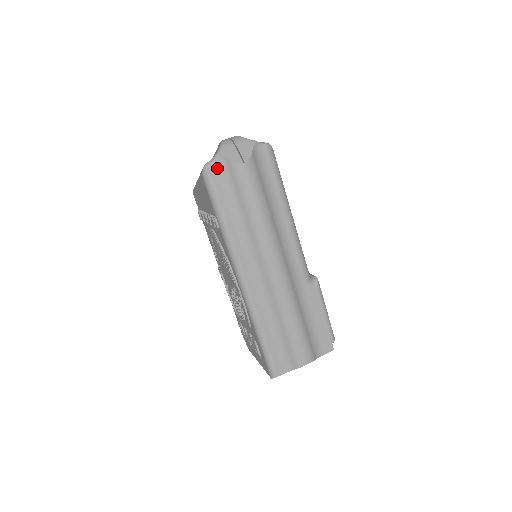
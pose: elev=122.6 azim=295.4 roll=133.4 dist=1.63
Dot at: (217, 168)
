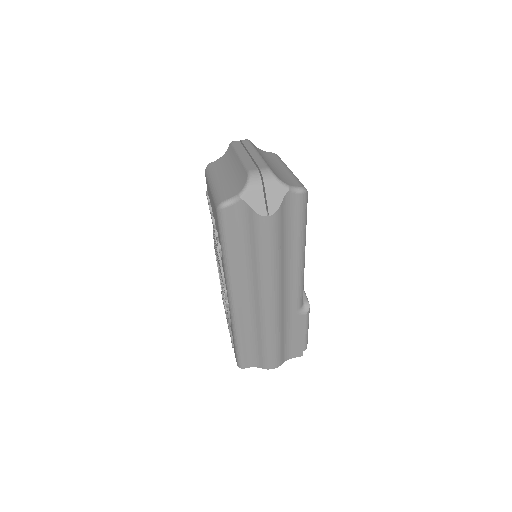
Dot at: (235, 210)
